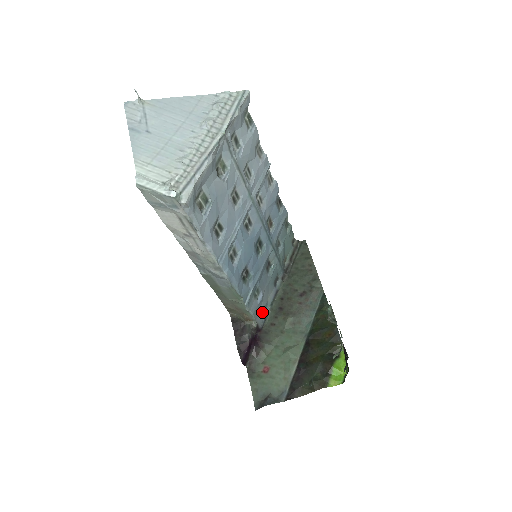
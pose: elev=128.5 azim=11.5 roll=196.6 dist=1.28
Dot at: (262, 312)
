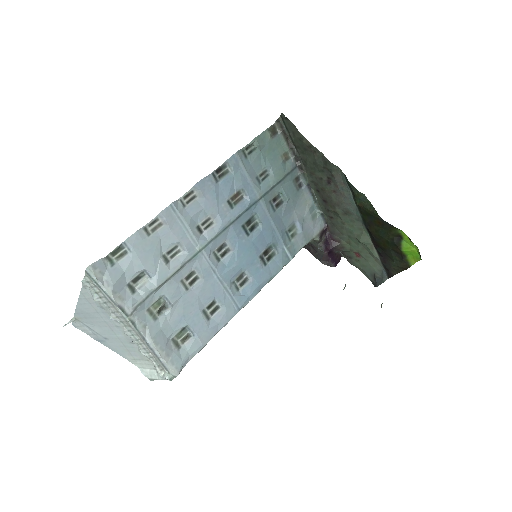
Dot at: (313, 220)
